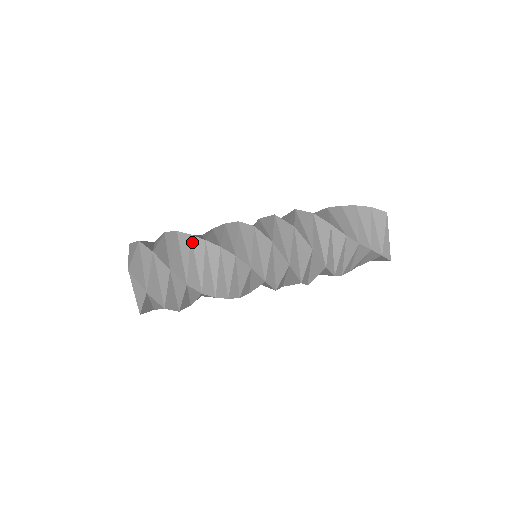
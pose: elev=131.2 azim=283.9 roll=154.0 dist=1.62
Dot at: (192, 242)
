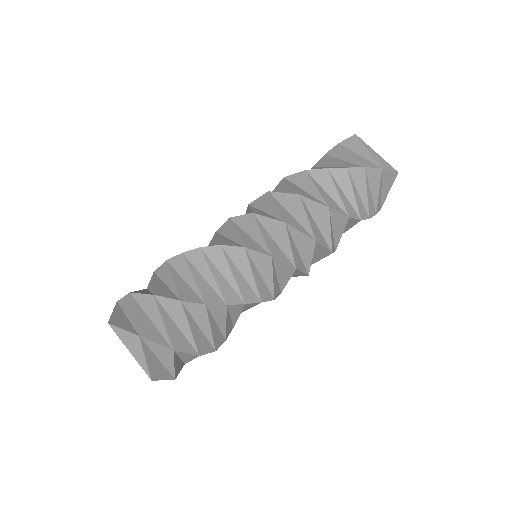
Dot at: (208, 310)
